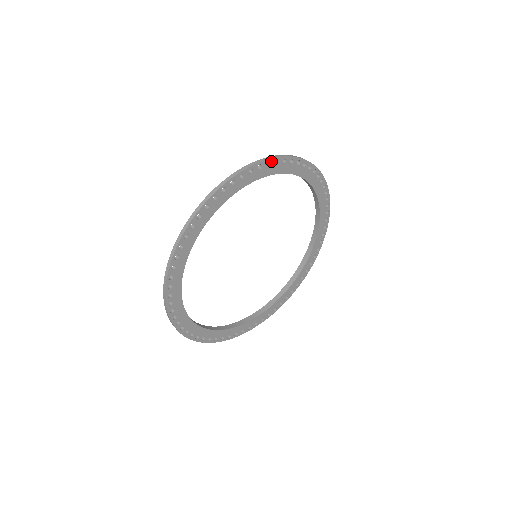
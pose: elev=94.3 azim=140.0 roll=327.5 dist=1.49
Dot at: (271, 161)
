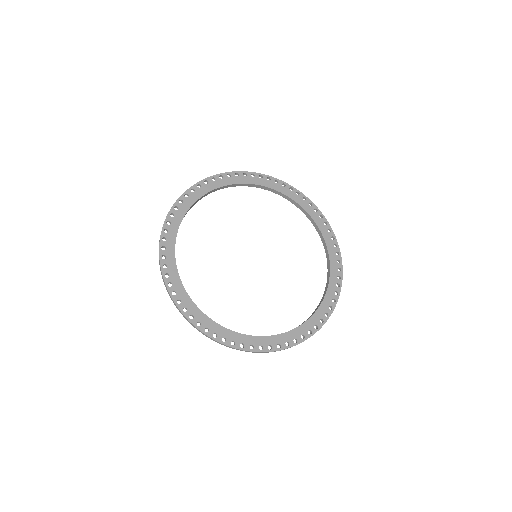
Dot at: (194, 188)
